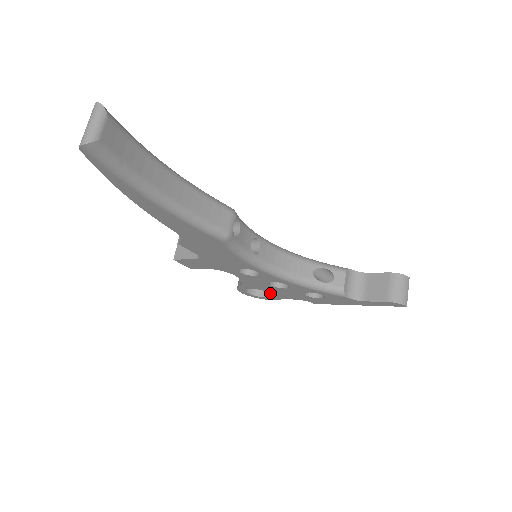
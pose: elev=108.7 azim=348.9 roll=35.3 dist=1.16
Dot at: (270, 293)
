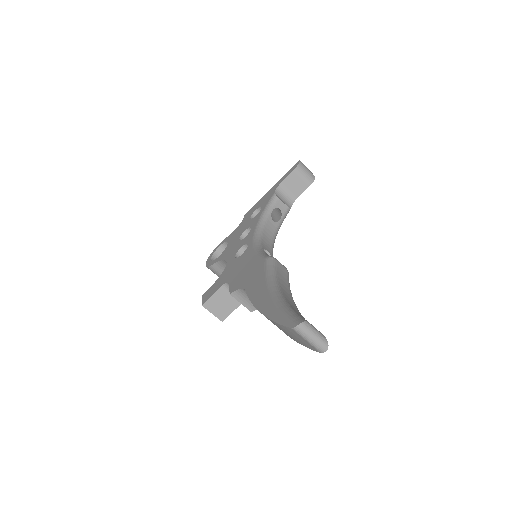
Dot at: occluded
